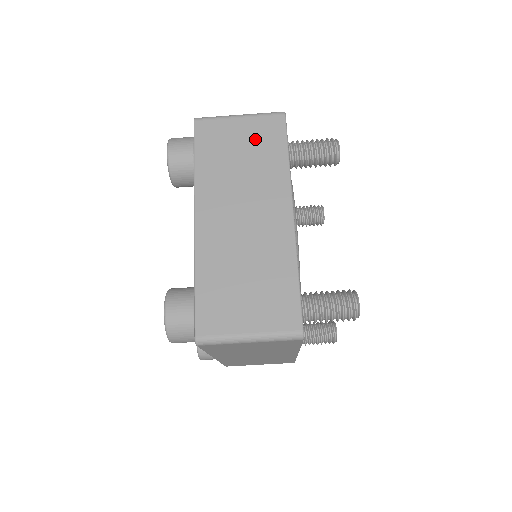
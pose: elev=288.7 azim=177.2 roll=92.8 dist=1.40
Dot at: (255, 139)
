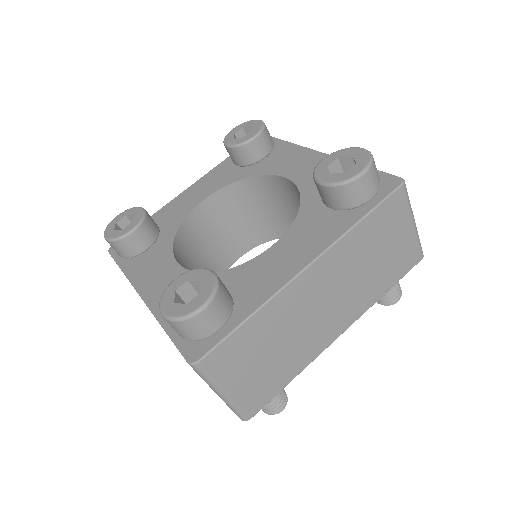
Dot at: (396, 254)
